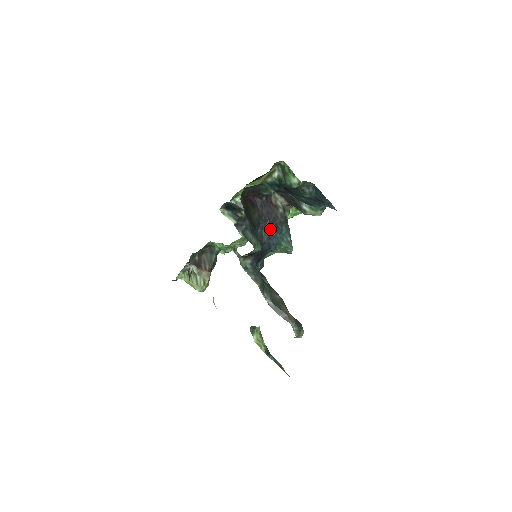
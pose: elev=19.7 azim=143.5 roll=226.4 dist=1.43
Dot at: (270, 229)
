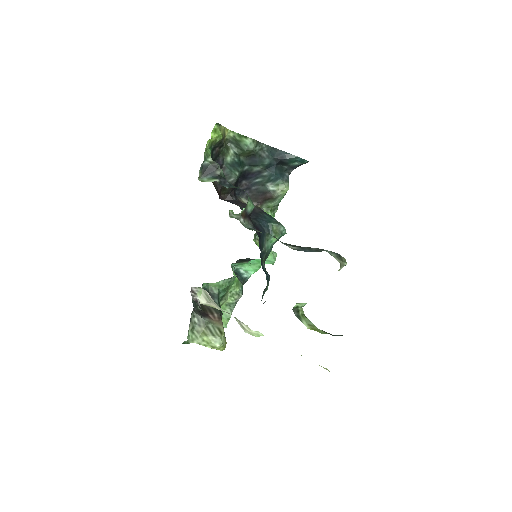
Dot at: (254, 215)
